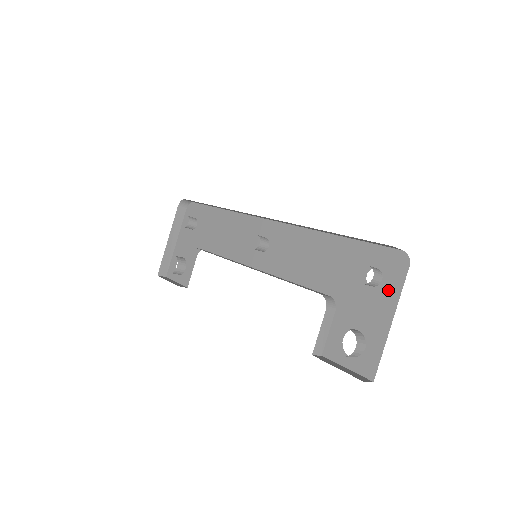
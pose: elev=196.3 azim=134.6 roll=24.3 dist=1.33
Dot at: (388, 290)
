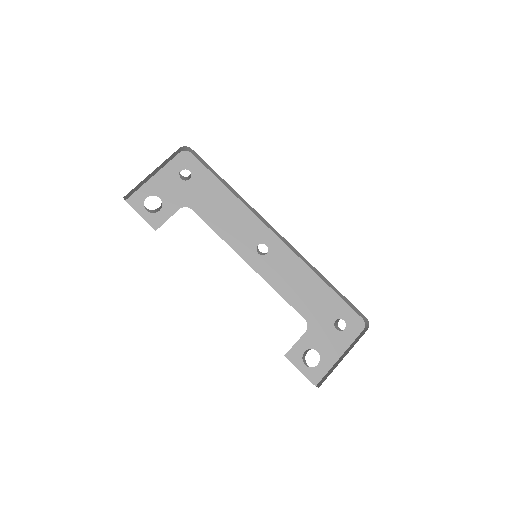
Dot at: (346, 337)
